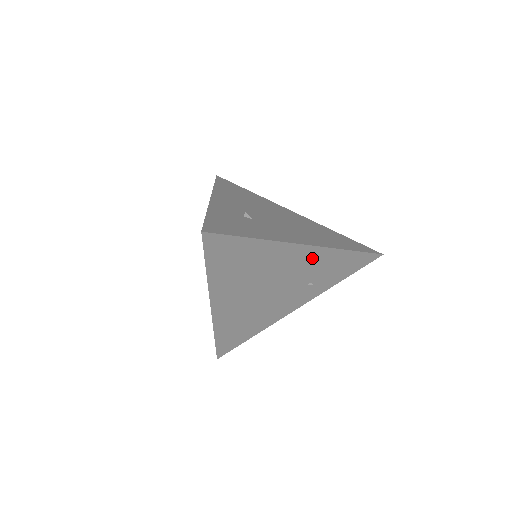
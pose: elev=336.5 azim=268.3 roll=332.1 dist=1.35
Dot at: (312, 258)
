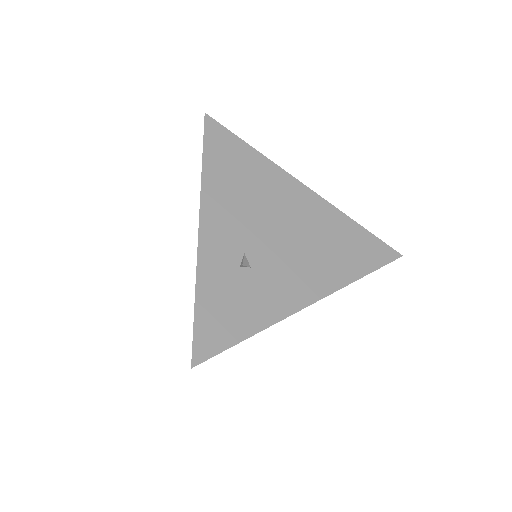
Dot at: occluded
